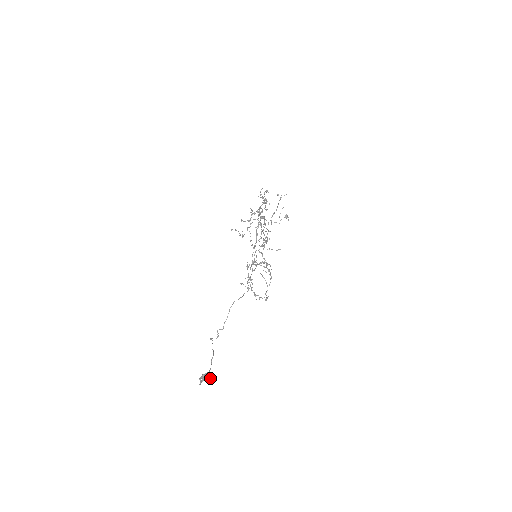
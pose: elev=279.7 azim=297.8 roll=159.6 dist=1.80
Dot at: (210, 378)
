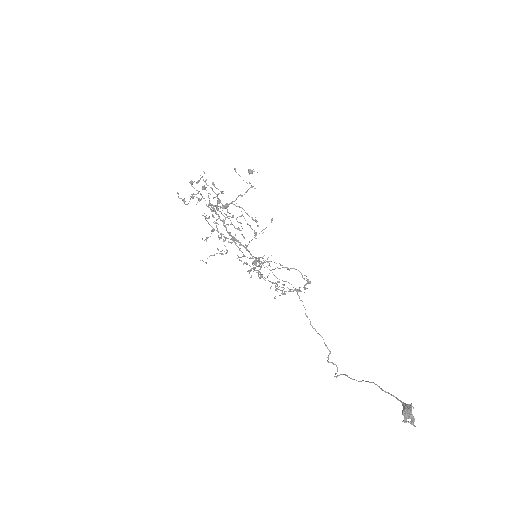
Dot at: occluded
